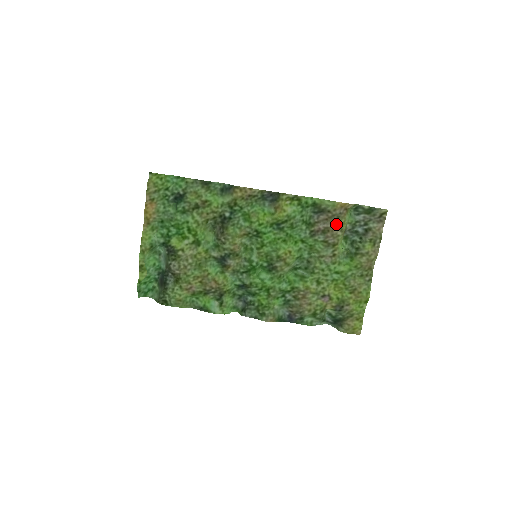
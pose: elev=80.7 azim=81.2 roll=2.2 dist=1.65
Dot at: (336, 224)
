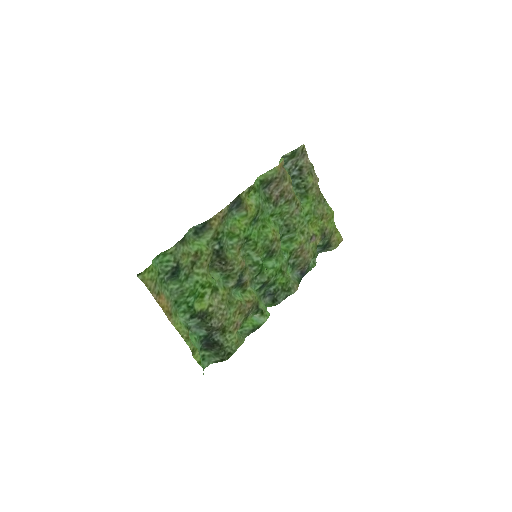
Dot at: (286, 183)
